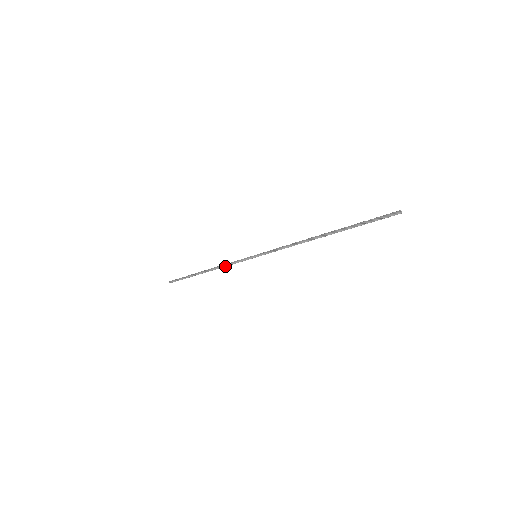
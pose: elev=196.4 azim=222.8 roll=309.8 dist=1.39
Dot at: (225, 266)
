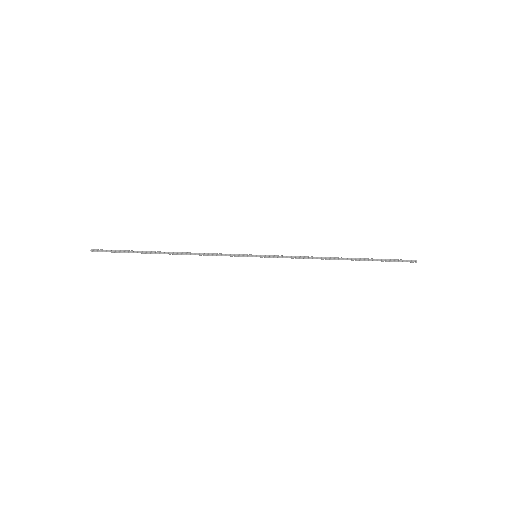
Dot at: (205, 255)
